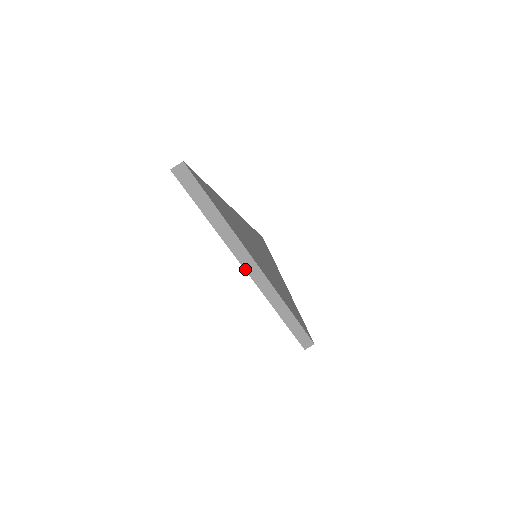
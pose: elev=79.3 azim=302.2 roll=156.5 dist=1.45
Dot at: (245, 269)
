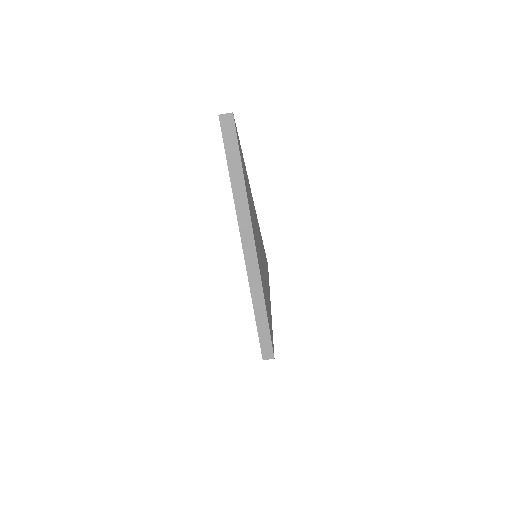
Dot at: (242, 245)
